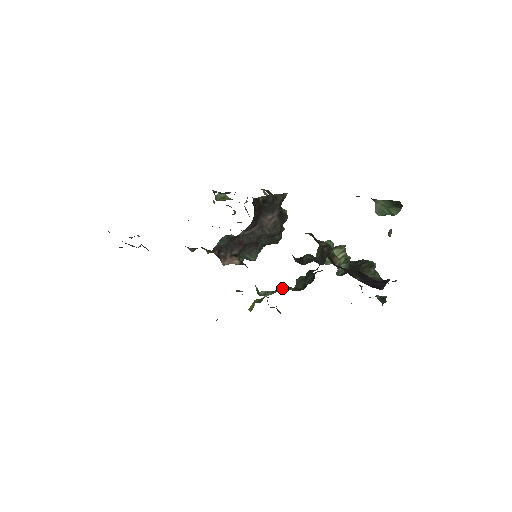
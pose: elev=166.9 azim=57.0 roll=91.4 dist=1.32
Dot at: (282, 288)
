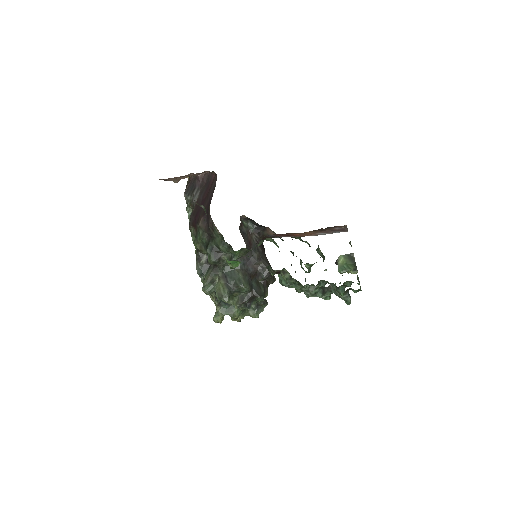
Dot at: occluded
